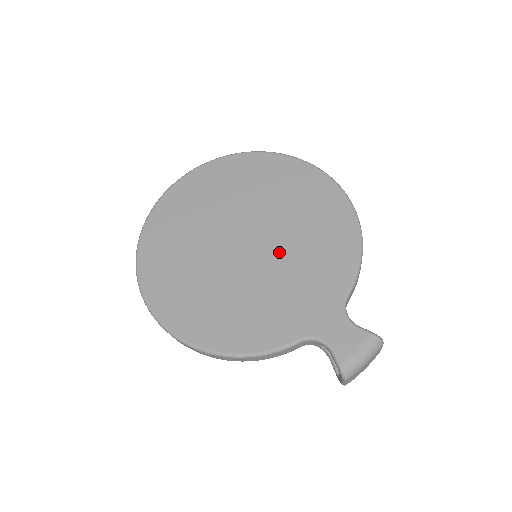
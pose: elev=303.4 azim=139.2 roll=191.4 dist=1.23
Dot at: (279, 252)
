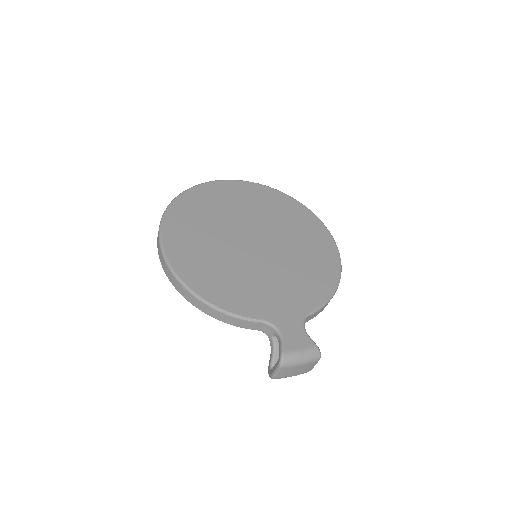
Dot at: (276, 261)
